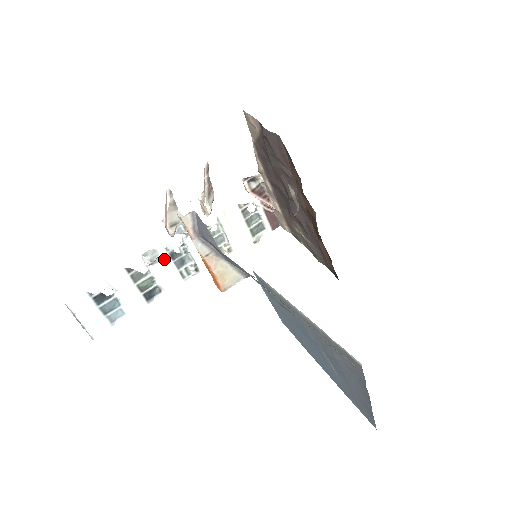
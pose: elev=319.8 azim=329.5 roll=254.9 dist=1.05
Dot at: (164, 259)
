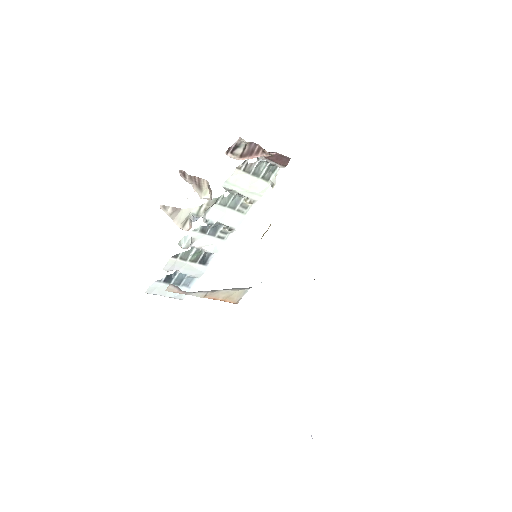
Dot at: (198, 237)
